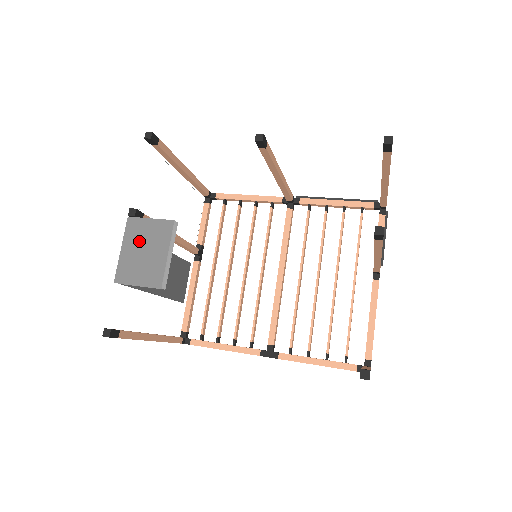
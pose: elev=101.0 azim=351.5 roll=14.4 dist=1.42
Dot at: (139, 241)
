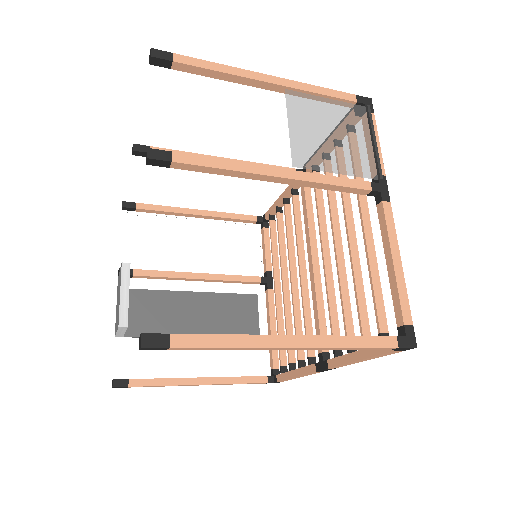
Dot at: occluded
